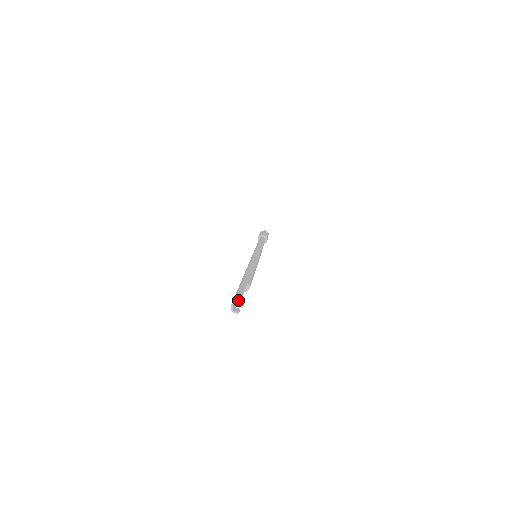
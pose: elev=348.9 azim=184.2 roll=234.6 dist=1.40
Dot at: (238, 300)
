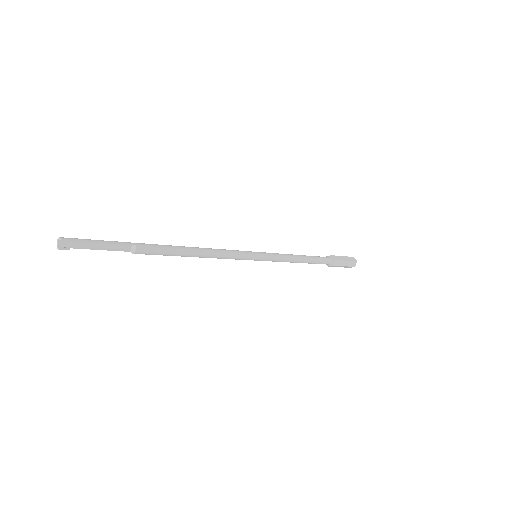
Dot at: (65, 238)
